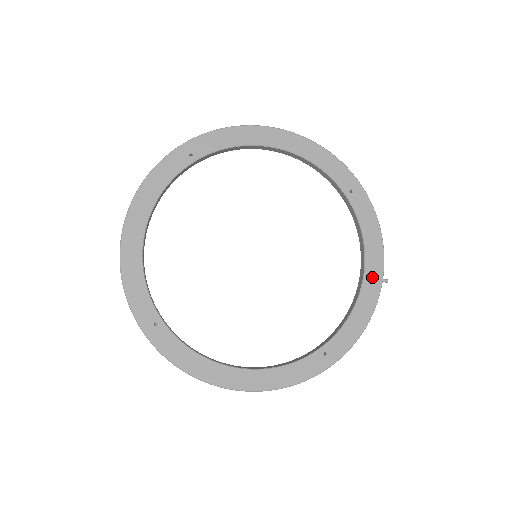
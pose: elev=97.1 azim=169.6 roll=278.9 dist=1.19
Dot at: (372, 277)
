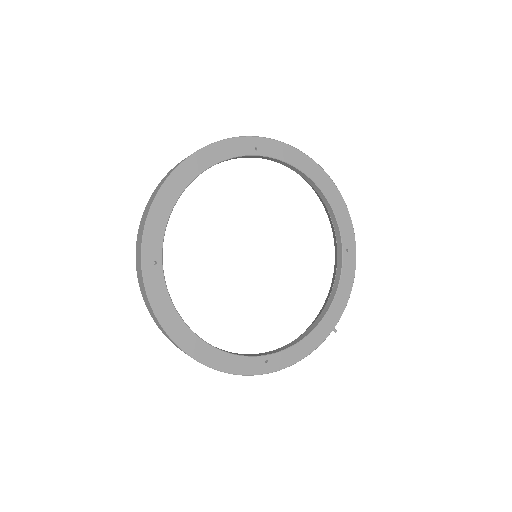
Dot at: (328, 322)
